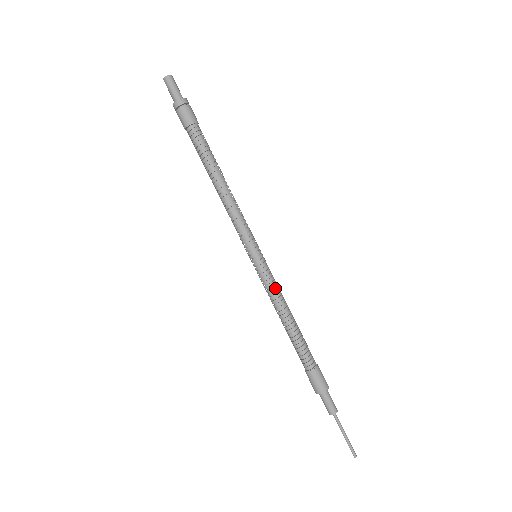
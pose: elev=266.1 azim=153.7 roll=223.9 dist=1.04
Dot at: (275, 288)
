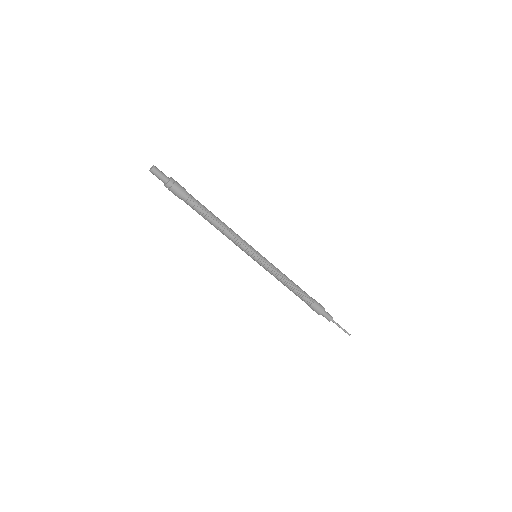
Dot at: (271, 273)
